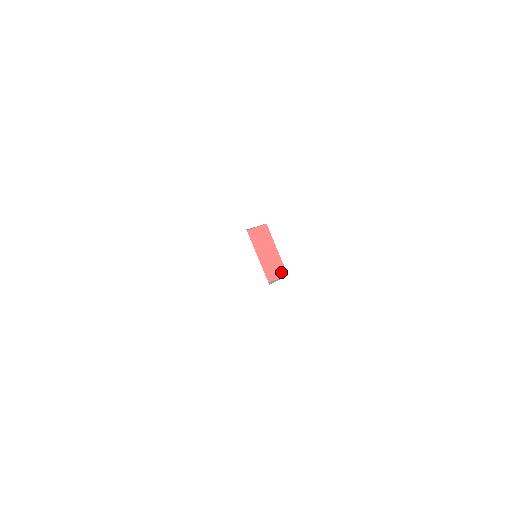
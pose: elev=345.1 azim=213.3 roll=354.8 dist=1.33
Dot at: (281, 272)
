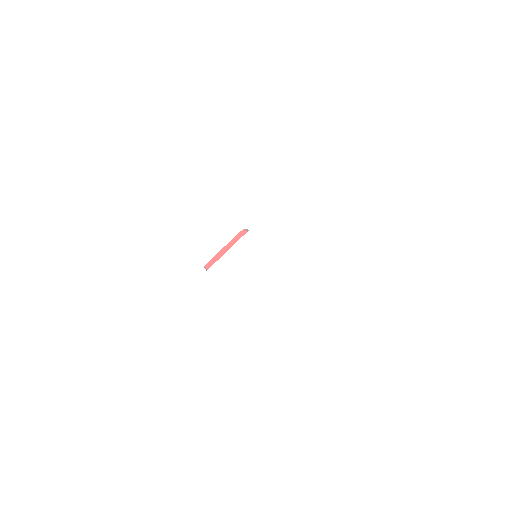
Dot at: occluded
